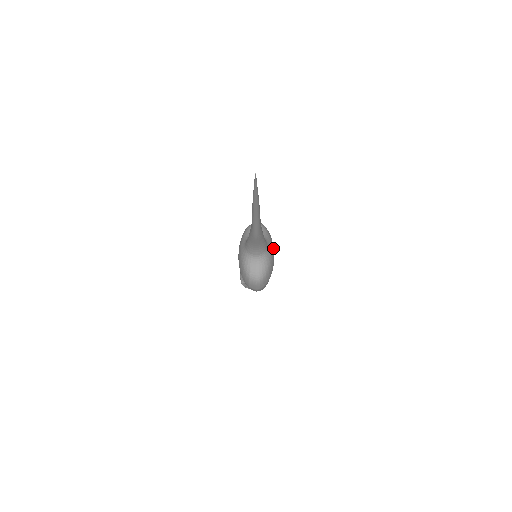
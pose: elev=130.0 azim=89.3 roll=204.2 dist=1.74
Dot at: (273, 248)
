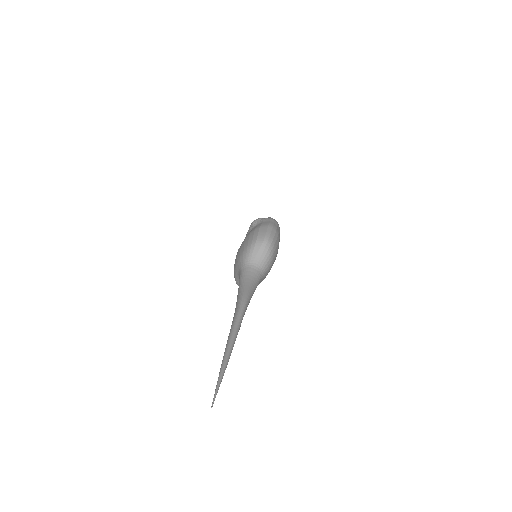
Dot at: occluded
